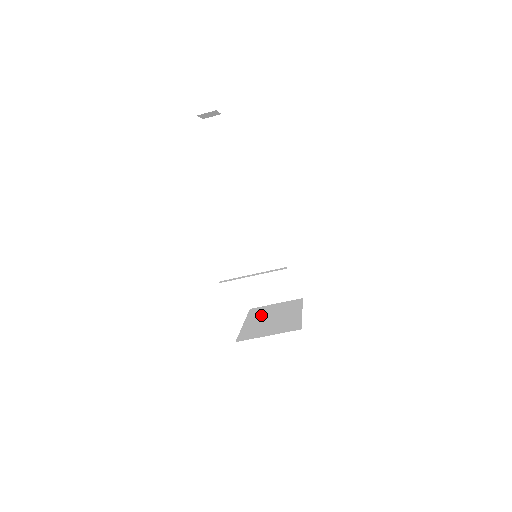
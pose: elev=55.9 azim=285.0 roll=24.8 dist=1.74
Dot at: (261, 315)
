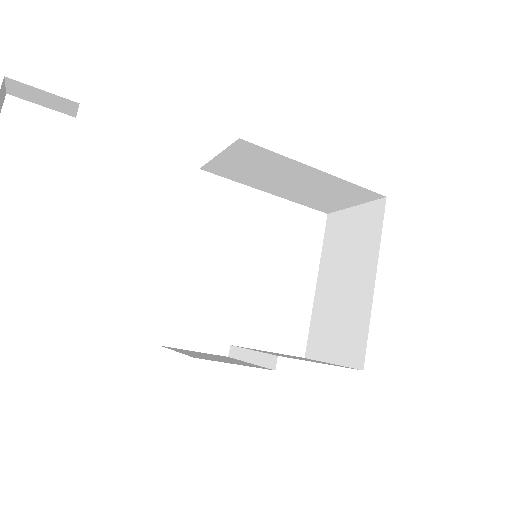
Dot at: (334, 259)
